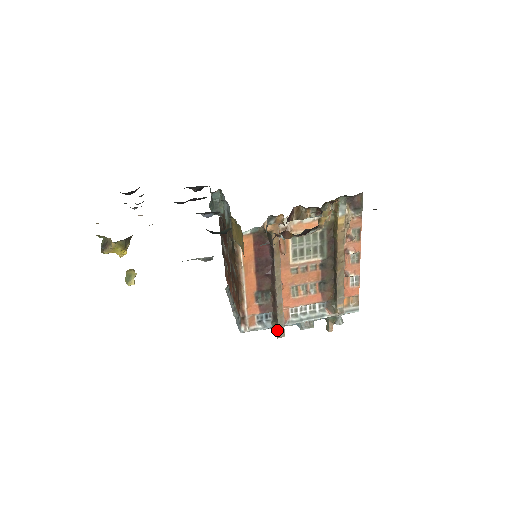
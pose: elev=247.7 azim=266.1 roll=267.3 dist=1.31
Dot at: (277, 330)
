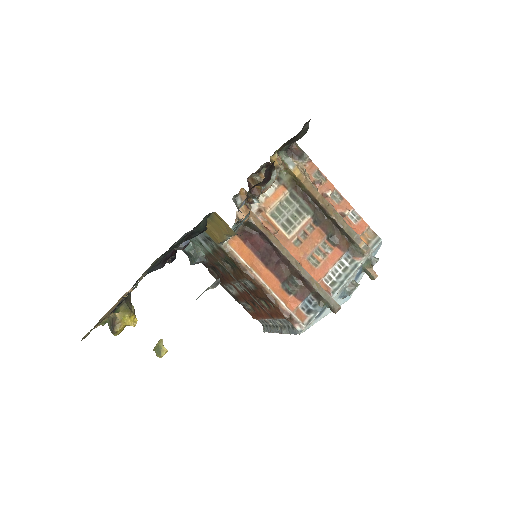
Dot at: (329, 307)
